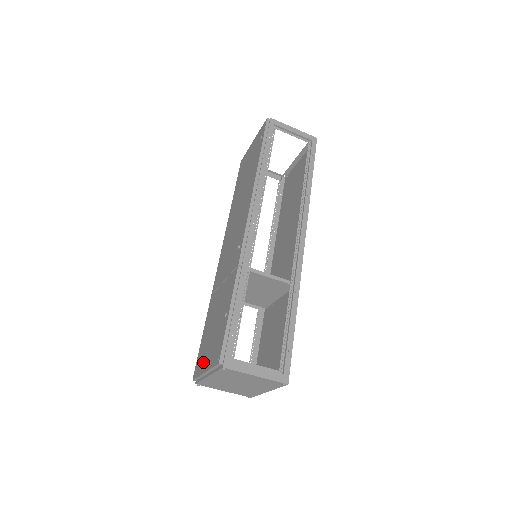
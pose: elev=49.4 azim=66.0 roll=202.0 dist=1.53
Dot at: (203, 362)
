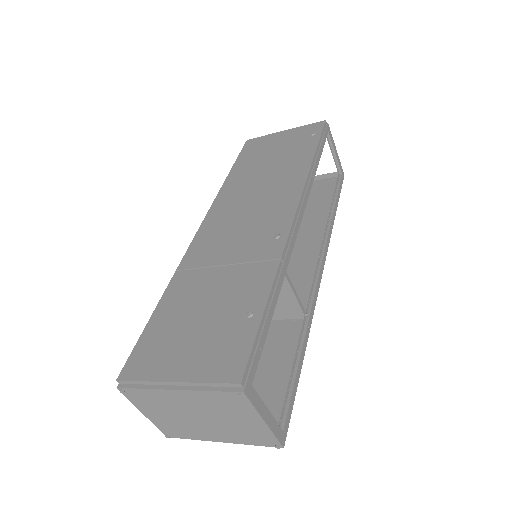
Dot at: (164, 363)
